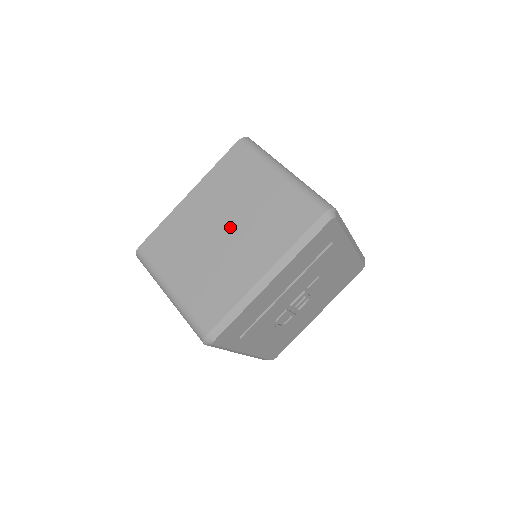
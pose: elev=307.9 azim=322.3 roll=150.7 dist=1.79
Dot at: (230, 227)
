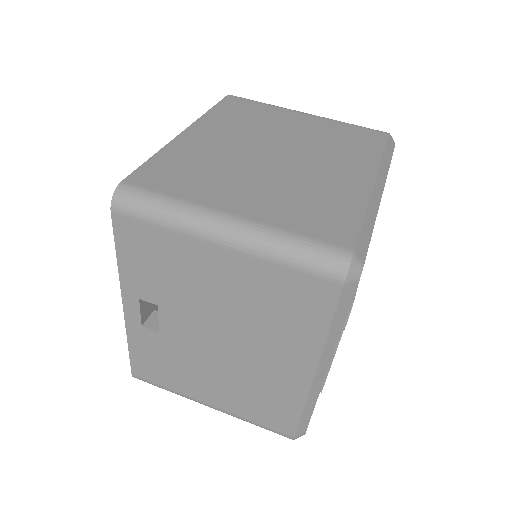
Dot at: (283, 150)
